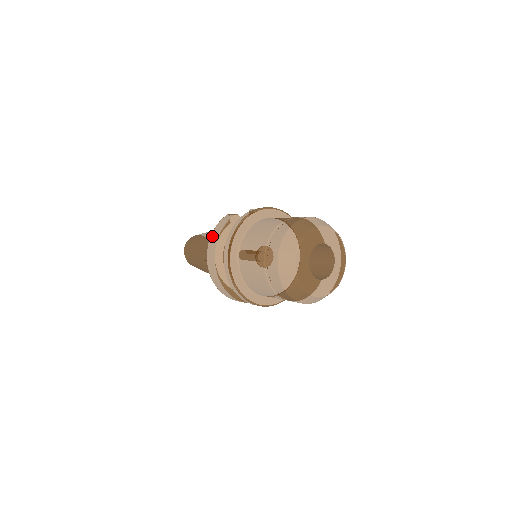
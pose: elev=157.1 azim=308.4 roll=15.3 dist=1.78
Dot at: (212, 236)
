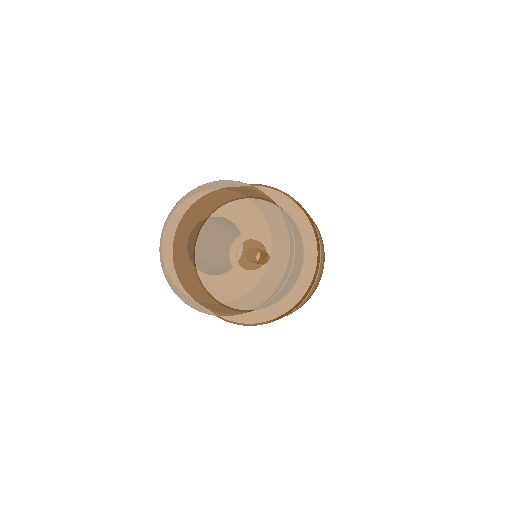
Dot at: occluded
